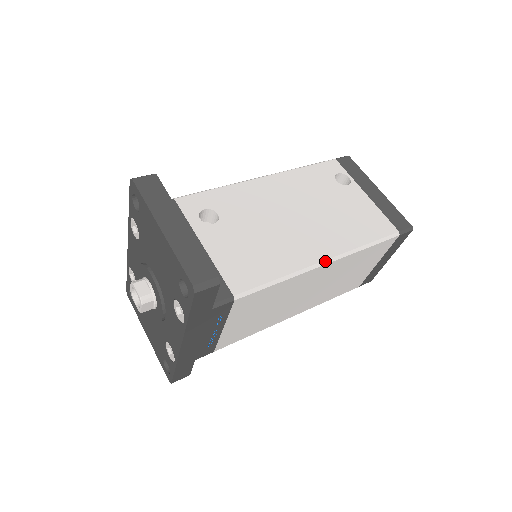
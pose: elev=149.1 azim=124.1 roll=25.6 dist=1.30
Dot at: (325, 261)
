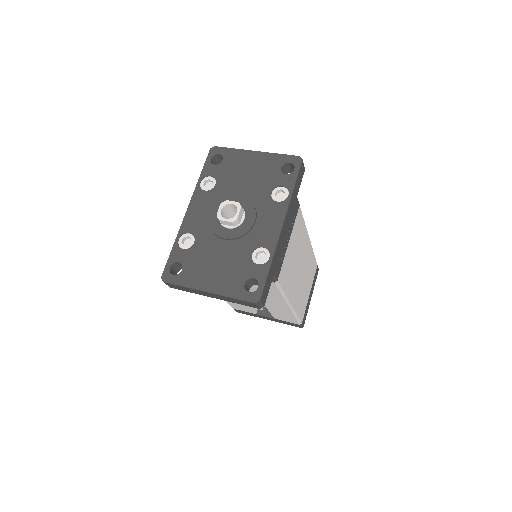
Dot at: occluded
